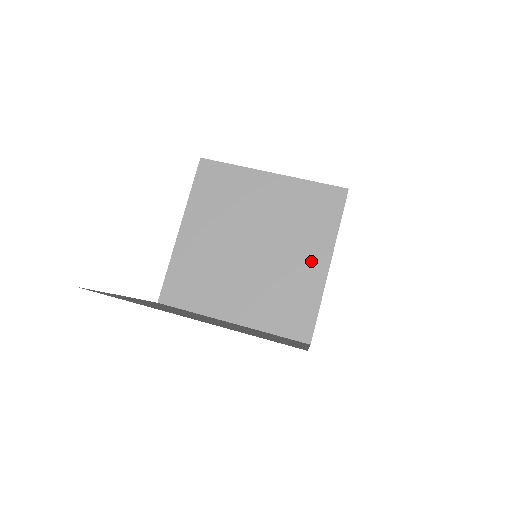
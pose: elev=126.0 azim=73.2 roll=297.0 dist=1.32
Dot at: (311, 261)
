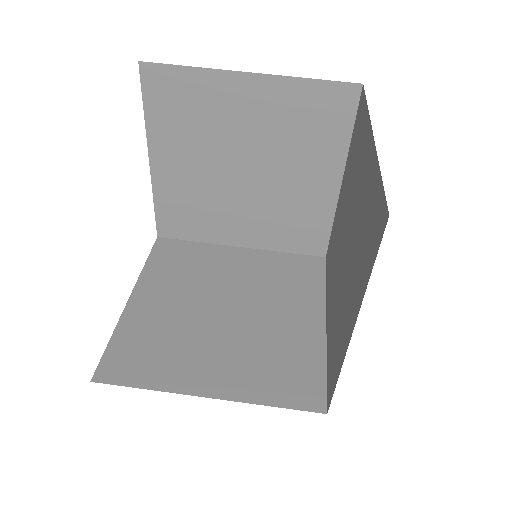
Dot at: (318, 181)
